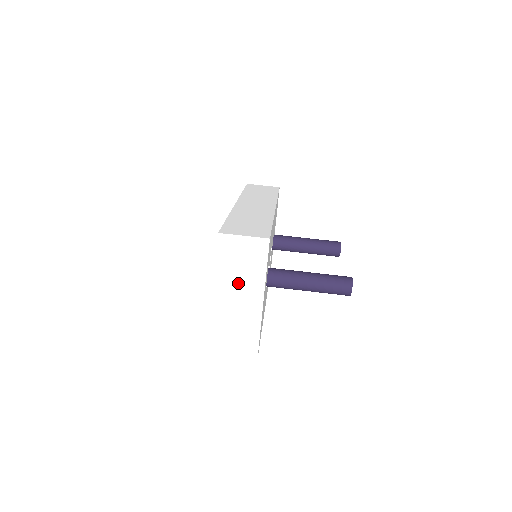
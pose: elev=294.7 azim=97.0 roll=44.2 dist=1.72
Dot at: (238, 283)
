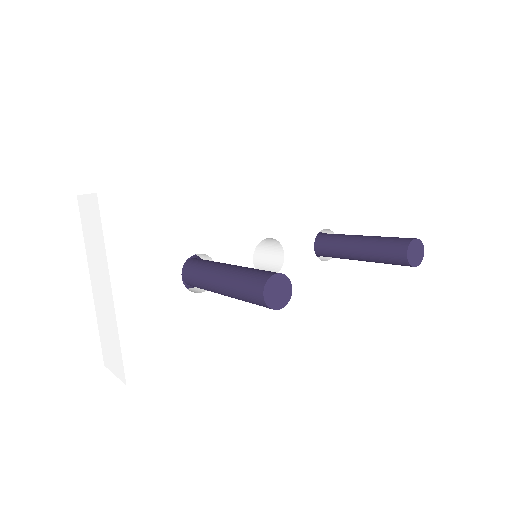
Dot at: (97, 264)
